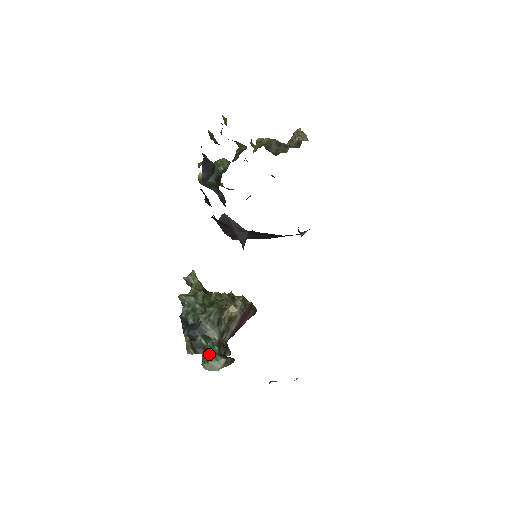
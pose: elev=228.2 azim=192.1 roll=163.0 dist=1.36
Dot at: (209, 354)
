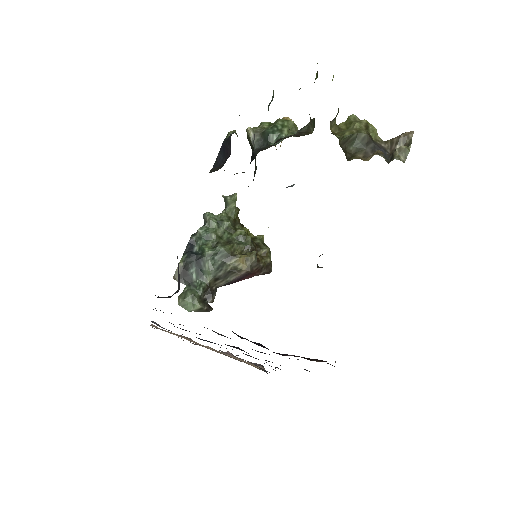
Dot at: (190, 292)
